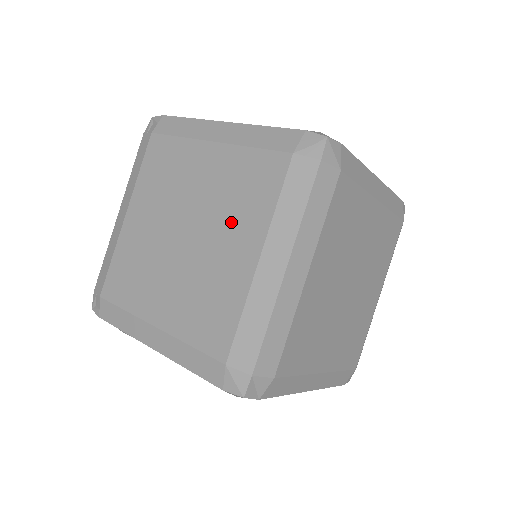
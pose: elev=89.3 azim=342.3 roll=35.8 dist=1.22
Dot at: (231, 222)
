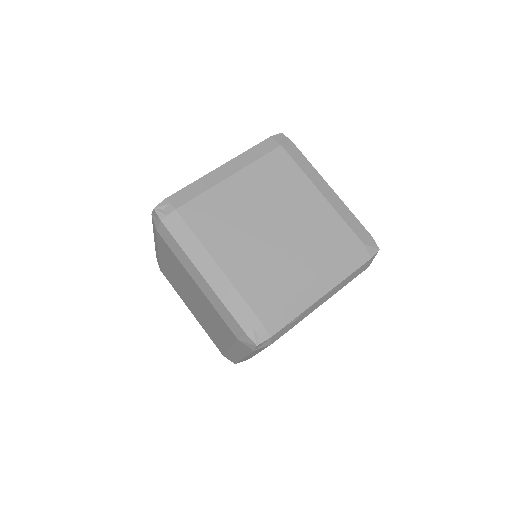
Dot at: (290, 195)
